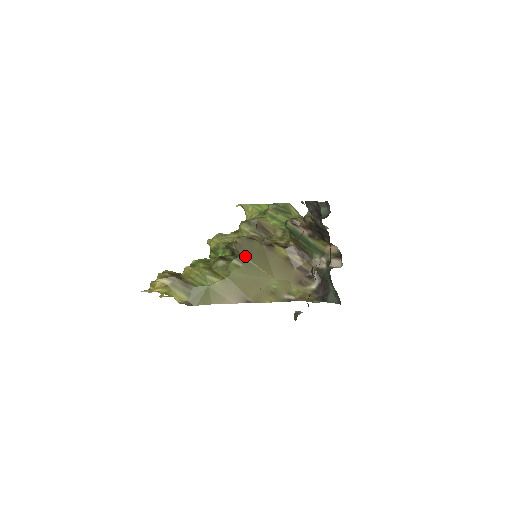
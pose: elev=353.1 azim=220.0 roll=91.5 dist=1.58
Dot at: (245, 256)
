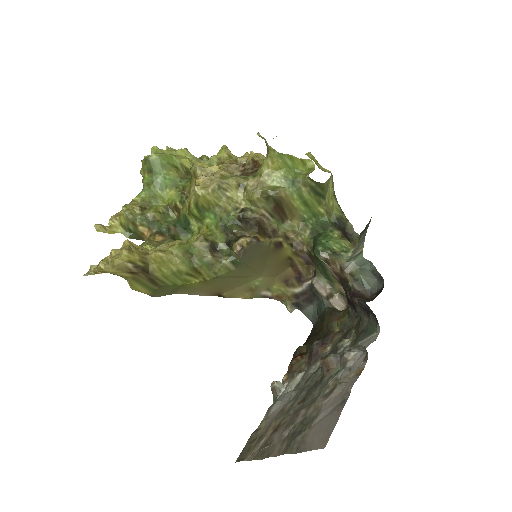
Dot at: (244, 261)
